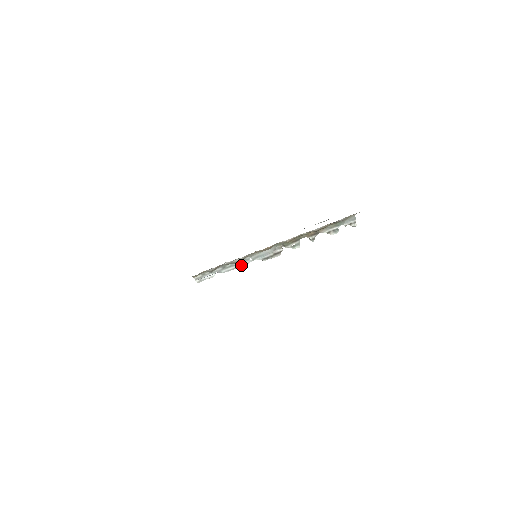
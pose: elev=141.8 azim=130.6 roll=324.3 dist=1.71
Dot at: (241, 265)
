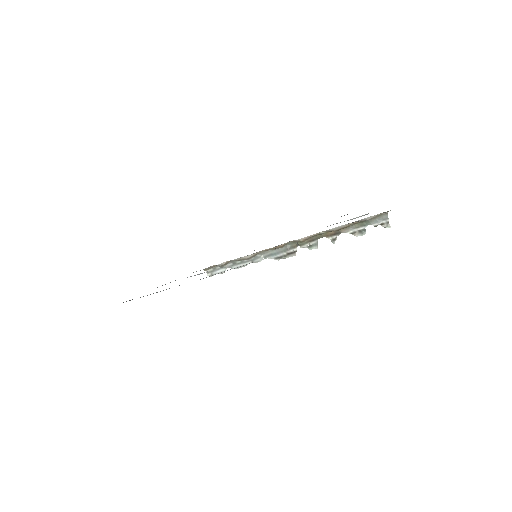
Dot at: occluded
